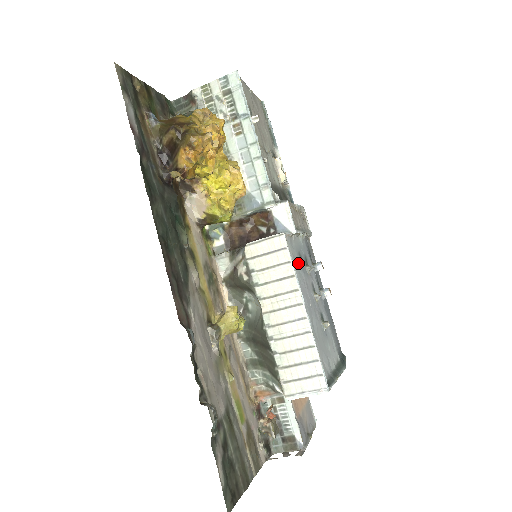
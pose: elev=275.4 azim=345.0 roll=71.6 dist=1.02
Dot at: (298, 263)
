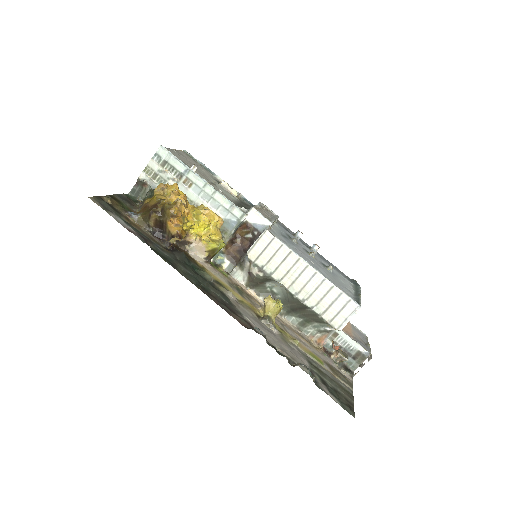
Dot at: (286, 242)
